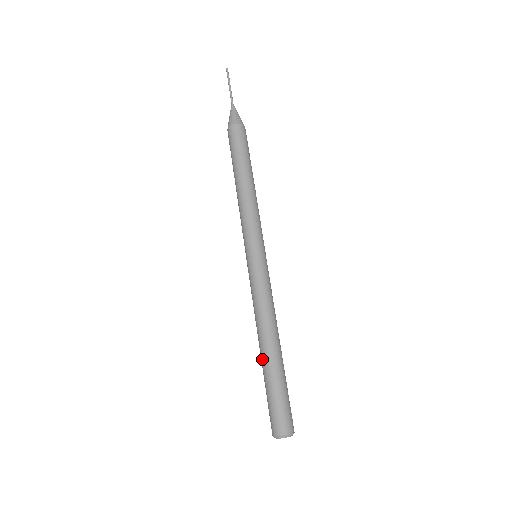
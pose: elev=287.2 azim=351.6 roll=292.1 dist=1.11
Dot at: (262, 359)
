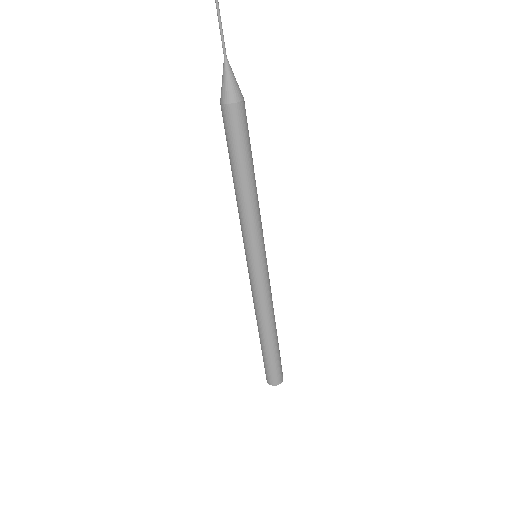
Dot at: occluded
